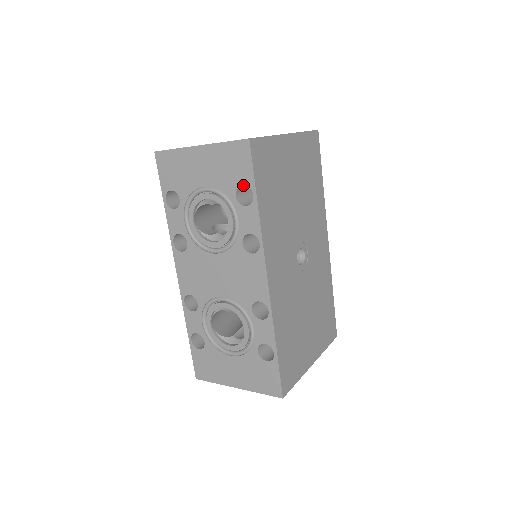
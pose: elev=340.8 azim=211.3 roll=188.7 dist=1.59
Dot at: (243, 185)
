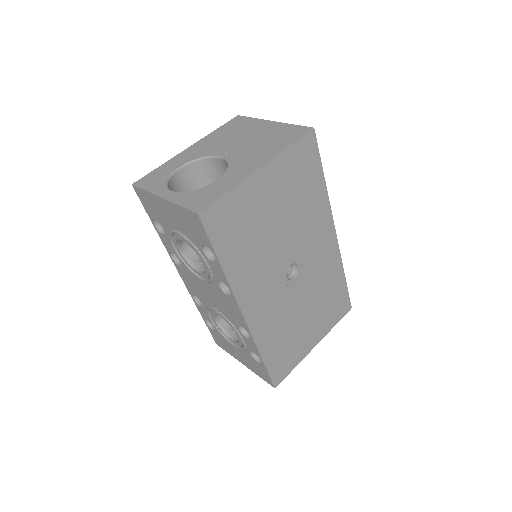
Dot at: occluded
